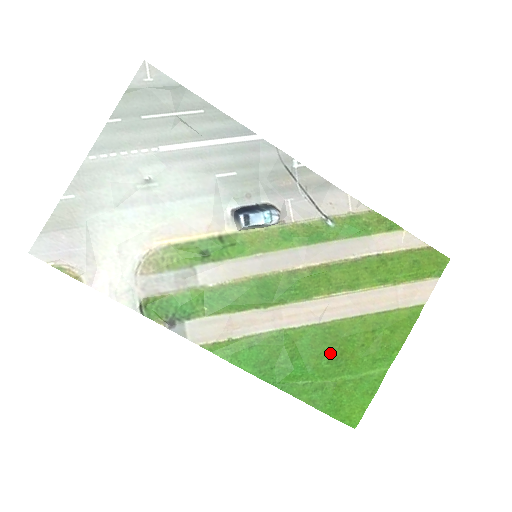
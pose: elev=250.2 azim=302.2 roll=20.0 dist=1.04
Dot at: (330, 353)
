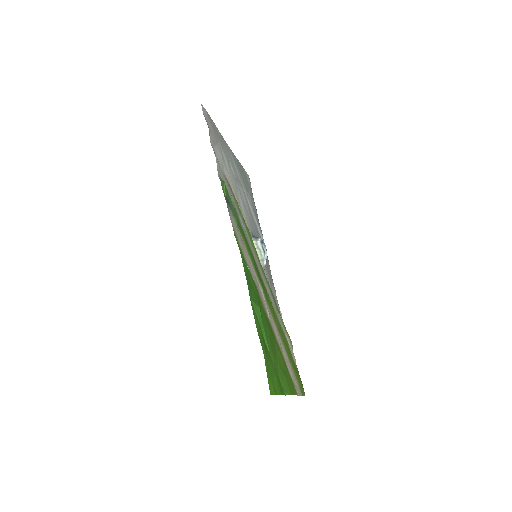
Dot at: (270, 335)
